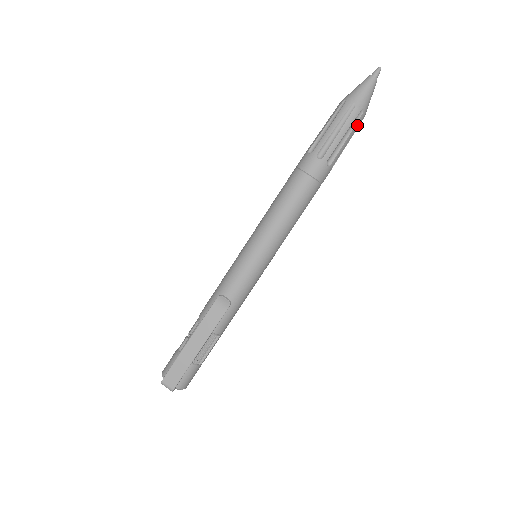
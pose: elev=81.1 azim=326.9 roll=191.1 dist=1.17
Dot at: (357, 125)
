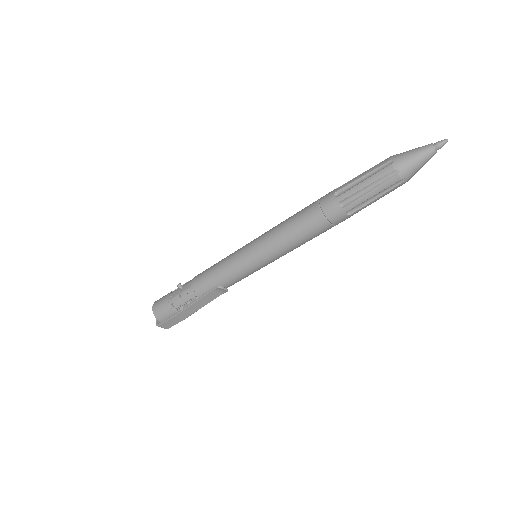
Dot at: occluded
